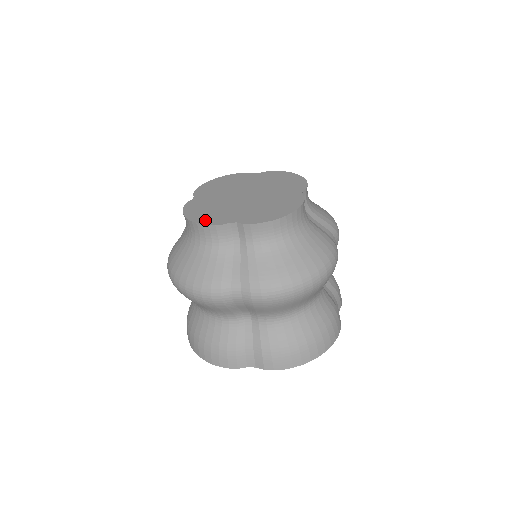
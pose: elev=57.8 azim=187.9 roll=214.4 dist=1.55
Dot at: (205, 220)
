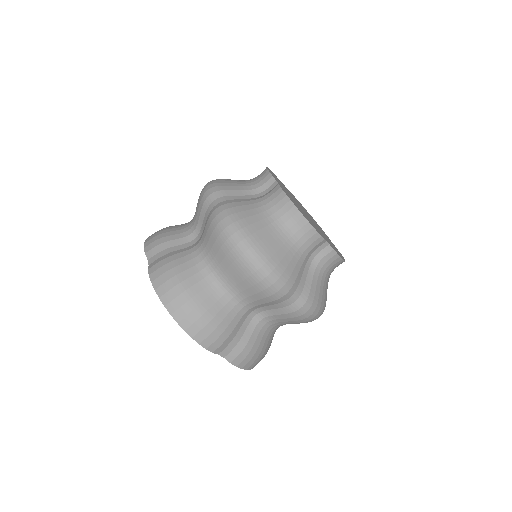
Dot at: occluded
